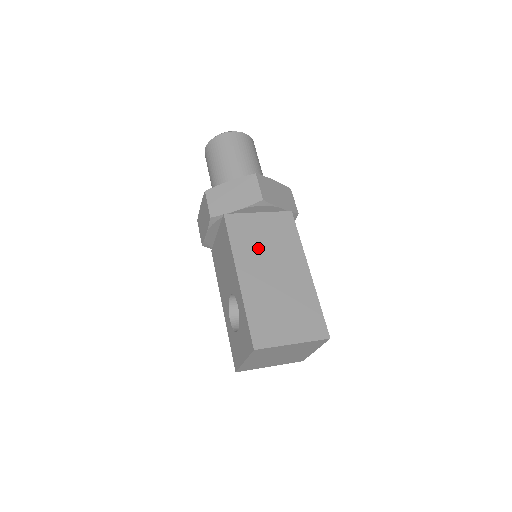
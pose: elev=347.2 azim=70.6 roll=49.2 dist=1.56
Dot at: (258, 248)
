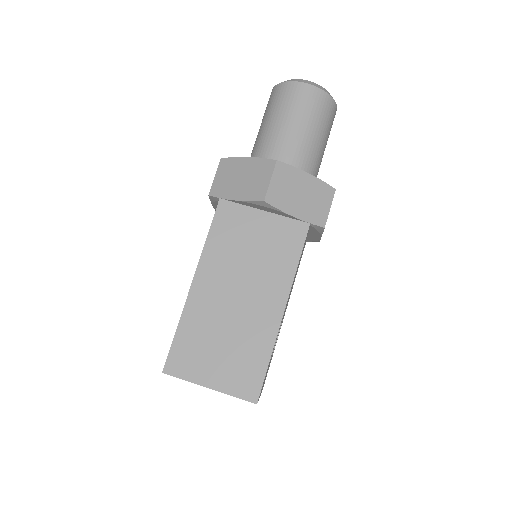
Dot at: (236, 257)
